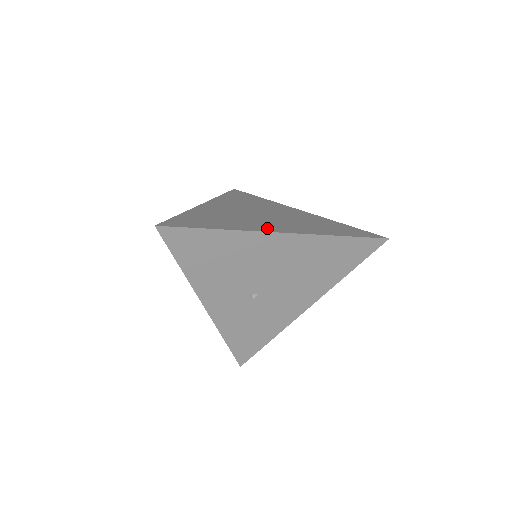
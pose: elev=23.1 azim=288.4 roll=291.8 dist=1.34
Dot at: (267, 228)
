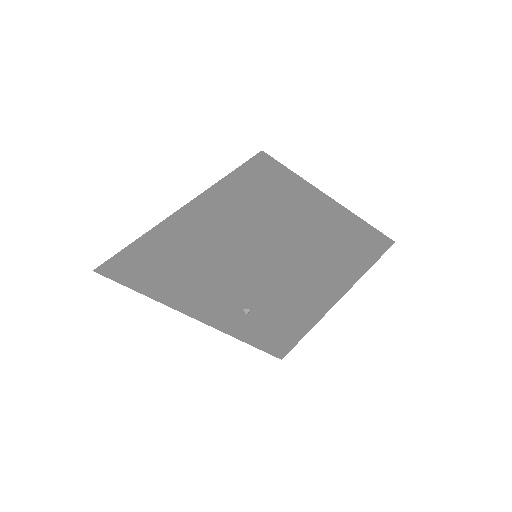
Dot at: (221, 249)
